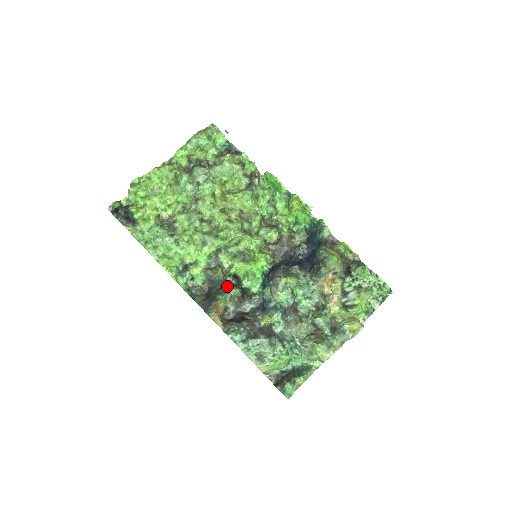
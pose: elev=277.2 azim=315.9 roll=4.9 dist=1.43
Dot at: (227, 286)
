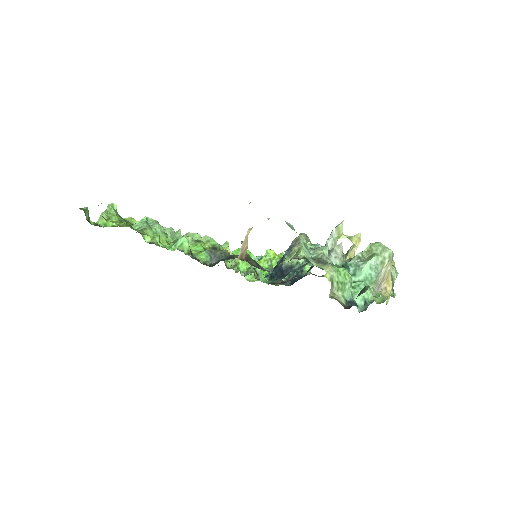
Dot at: occluded
